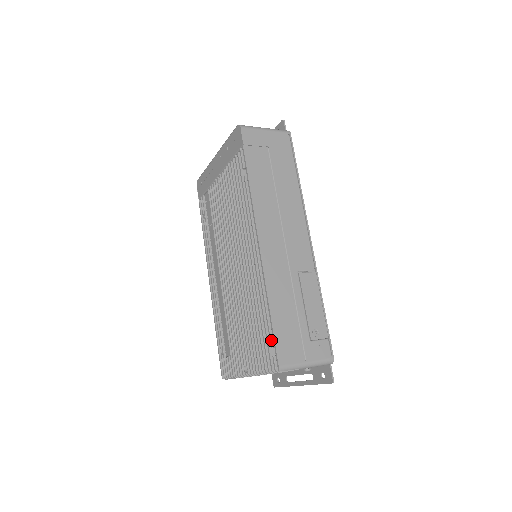
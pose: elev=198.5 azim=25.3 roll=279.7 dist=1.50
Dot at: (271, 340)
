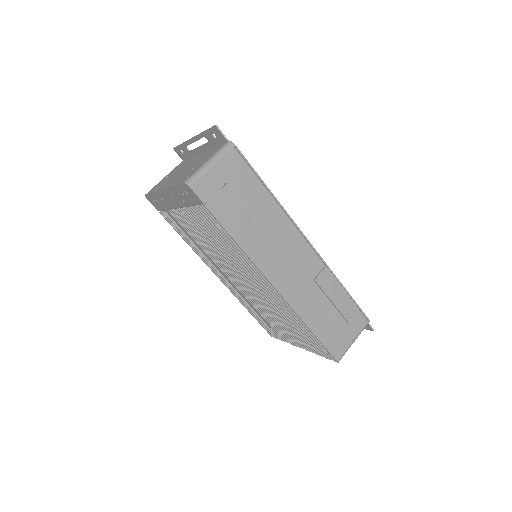
Dot at: (321, 345)
